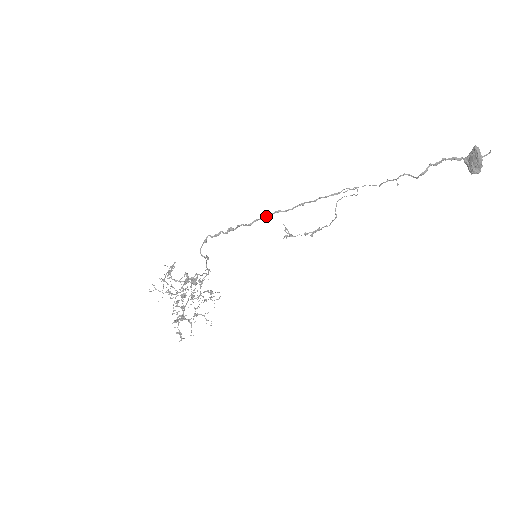
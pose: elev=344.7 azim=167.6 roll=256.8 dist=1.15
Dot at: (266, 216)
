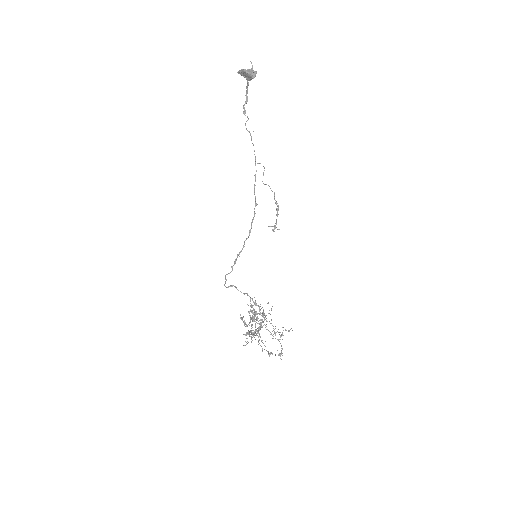
Dot at: (249, 234)
